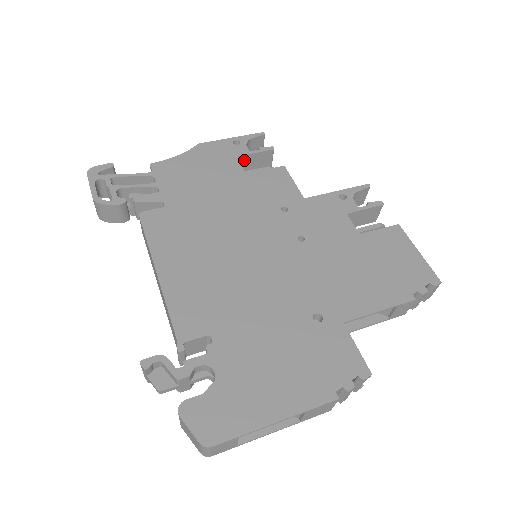
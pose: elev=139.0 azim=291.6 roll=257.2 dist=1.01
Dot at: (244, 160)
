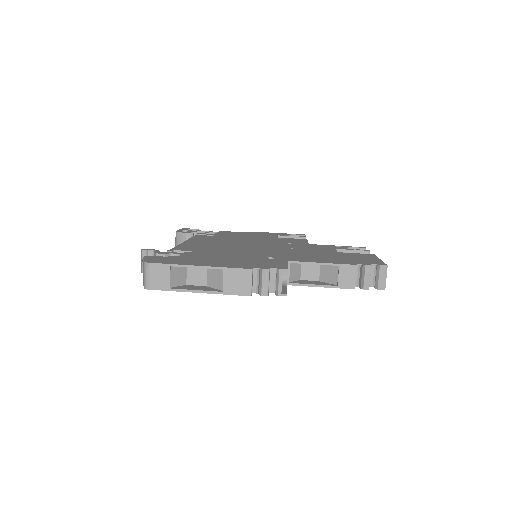
Dot at: occluded
